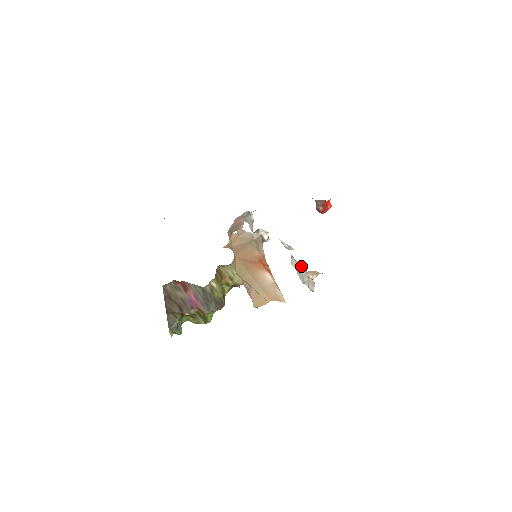
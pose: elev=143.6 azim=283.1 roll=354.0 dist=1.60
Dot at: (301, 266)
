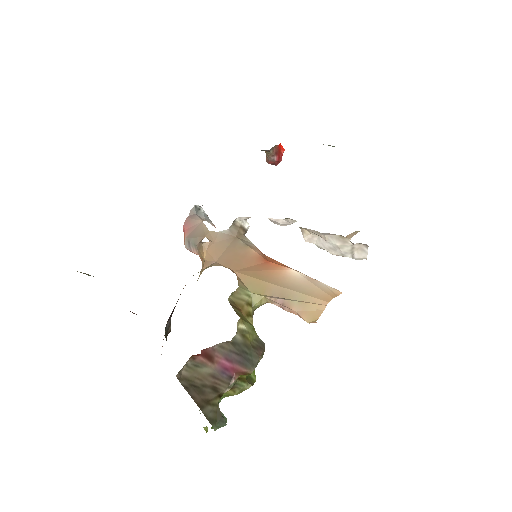
Dot at: (330, 236)
